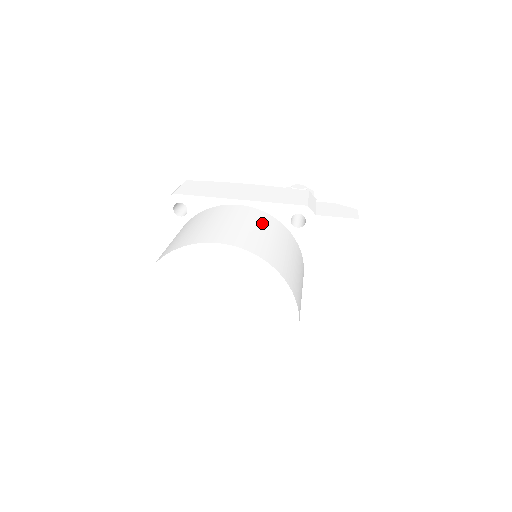
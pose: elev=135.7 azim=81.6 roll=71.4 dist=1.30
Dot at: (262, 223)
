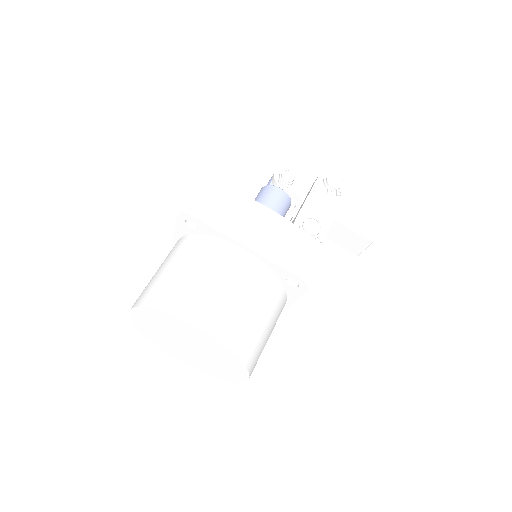
Dot at: (254, 288)
